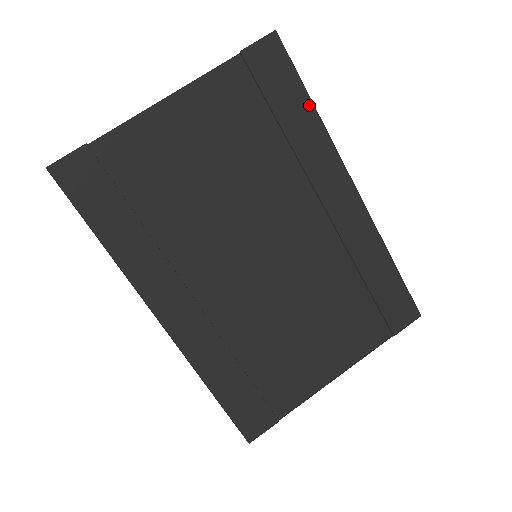
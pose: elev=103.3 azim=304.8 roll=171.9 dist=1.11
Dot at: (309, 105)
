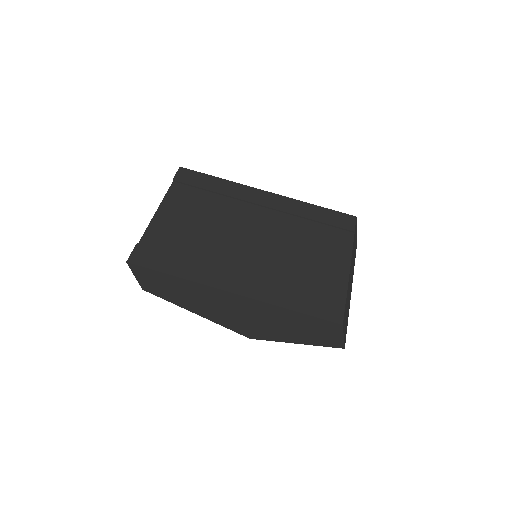
Dot at: (217, 179)
